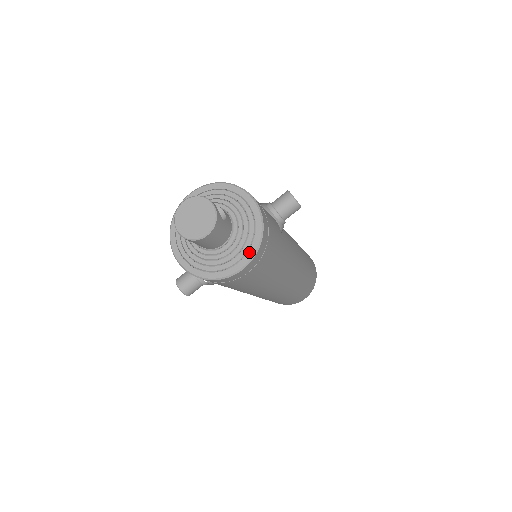
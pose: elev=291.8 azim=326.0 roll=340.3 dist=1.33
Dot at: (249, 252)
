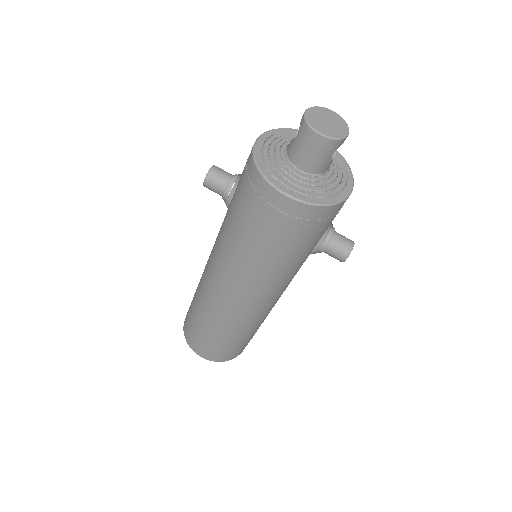
Dot at: (306, 197)
